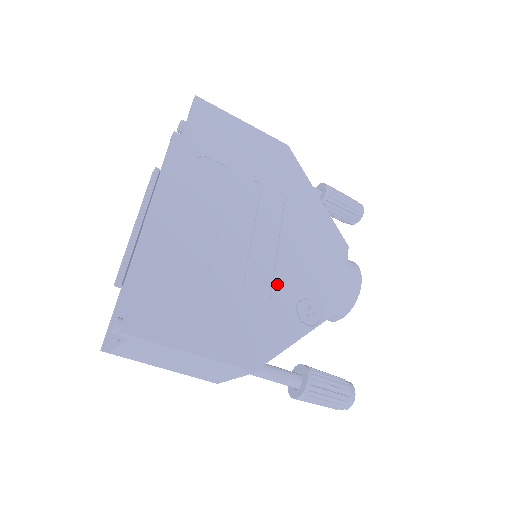
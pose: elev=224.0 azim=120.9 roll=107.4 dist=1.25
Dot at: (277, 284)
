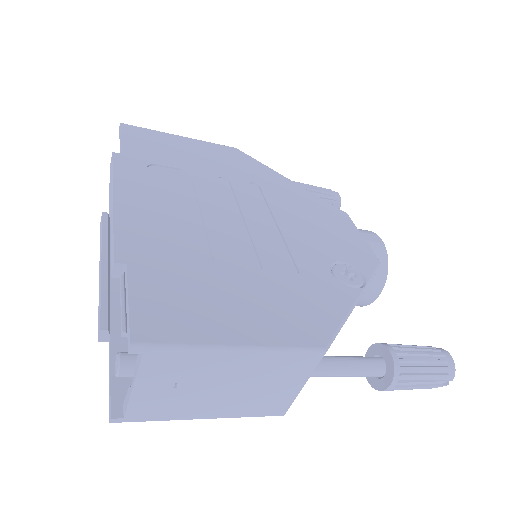
Dot at: (297, 257)
